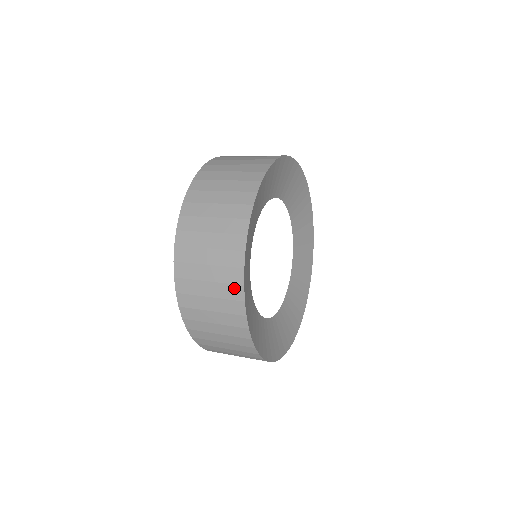
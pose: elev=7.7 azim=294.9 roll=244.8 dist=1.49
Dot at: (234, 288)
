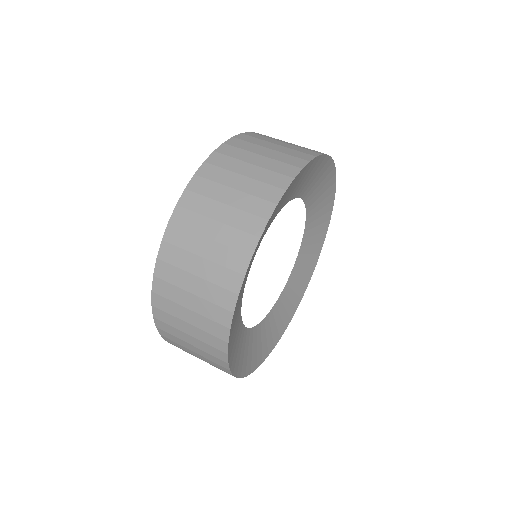
Dot at: occluded
